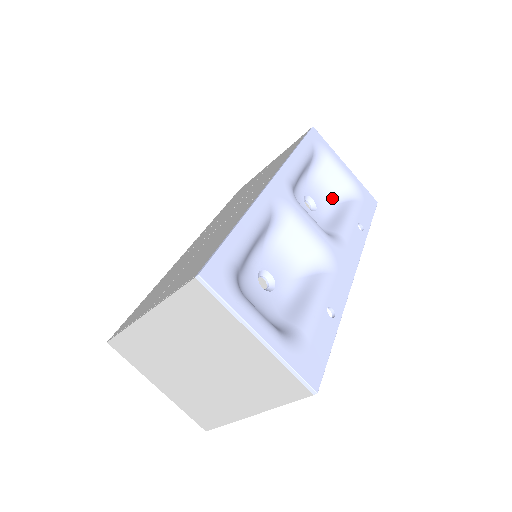
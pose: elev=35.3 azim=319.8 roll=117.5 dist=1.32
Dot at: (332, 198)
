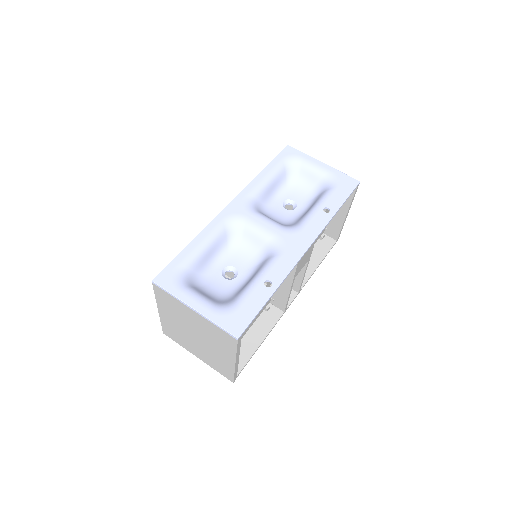
Dot at: (313, 193)
